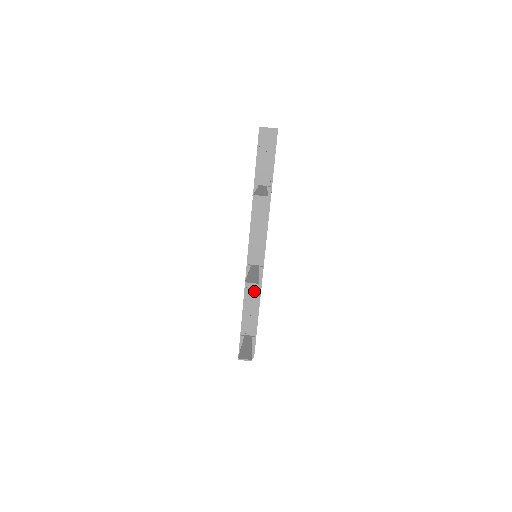
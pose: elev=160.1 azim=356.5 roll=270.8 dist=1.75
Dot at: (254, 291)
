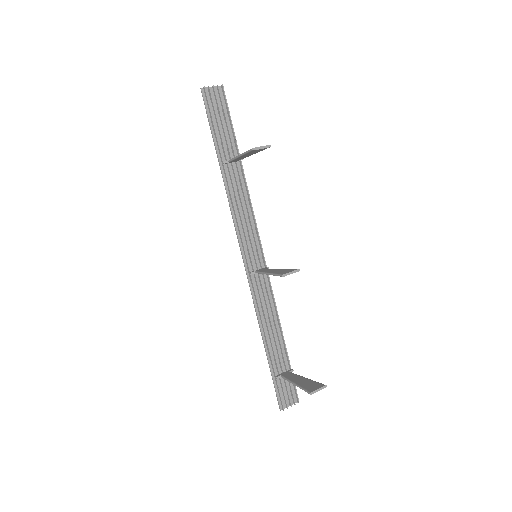
Dot at: (268, 307)
